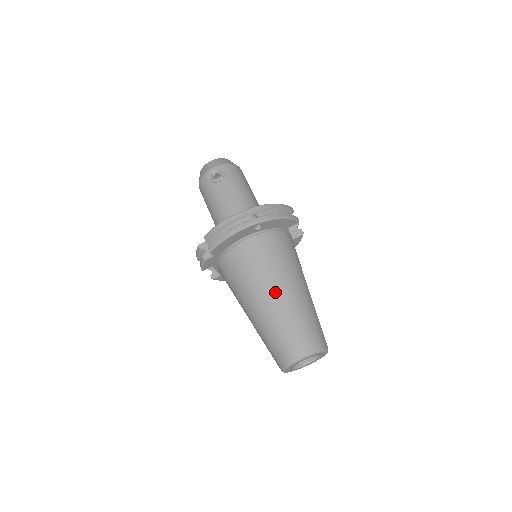
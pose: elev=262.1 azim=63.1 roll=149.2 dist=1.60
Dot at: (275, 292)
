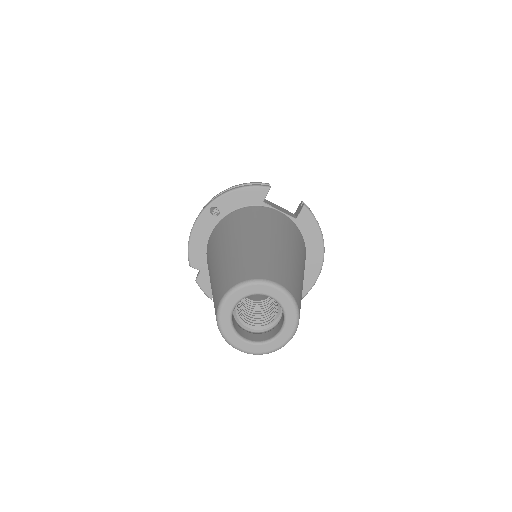
Dot at: (217, 255)
